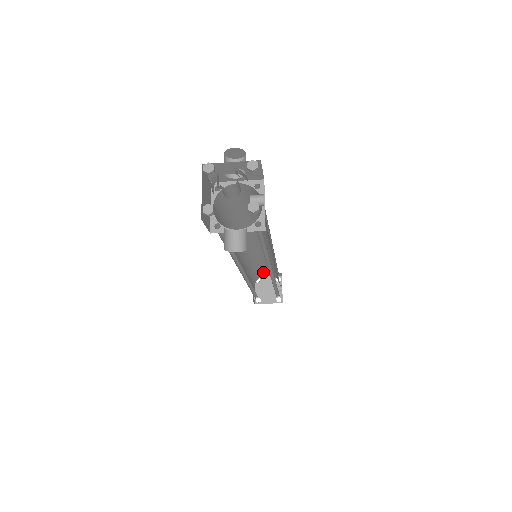
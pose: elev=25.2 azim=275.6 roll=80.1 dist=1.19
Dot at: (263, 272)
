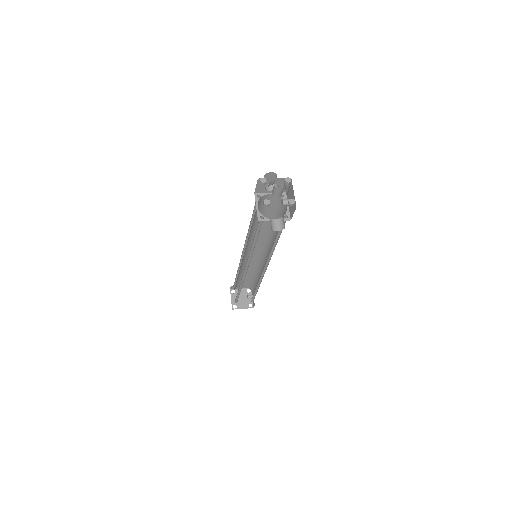
Dot at: occluded
